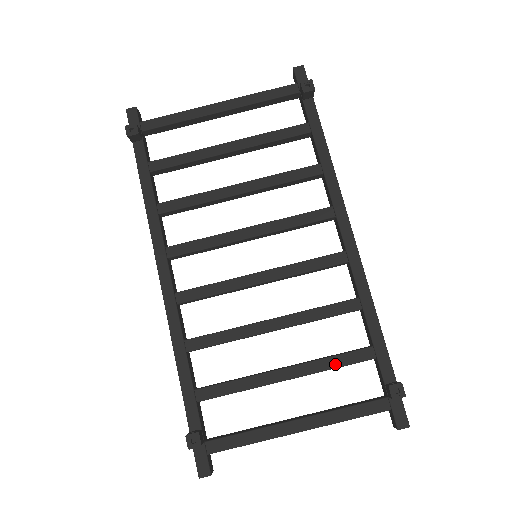
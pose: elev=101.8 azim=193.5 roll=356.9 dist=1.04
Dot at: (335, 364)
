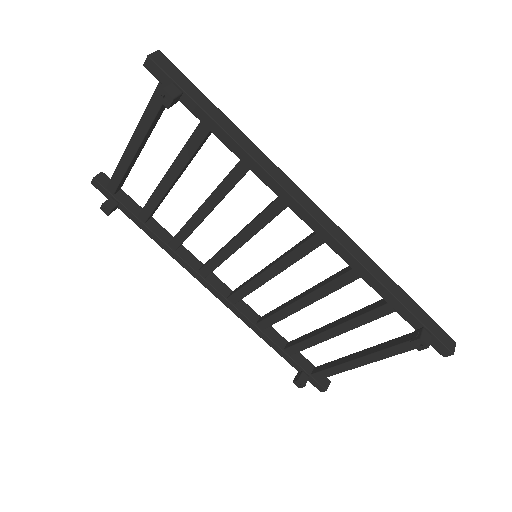
Dot at: (365, 321)
